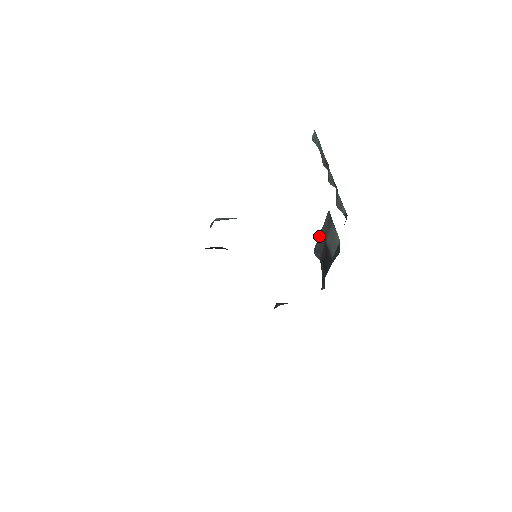
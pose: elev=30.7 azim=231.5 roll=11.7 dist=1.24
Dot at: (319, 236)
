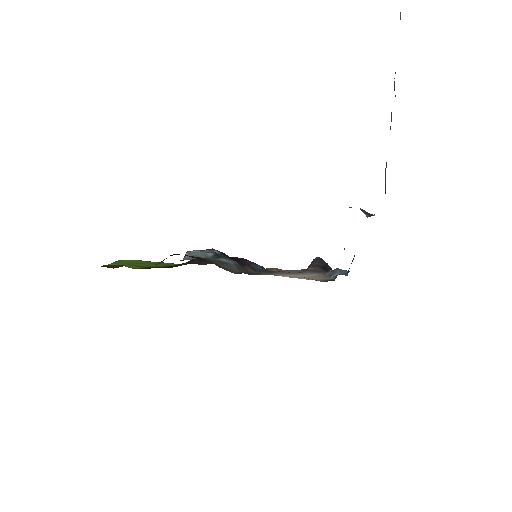
Dot at: occluded
